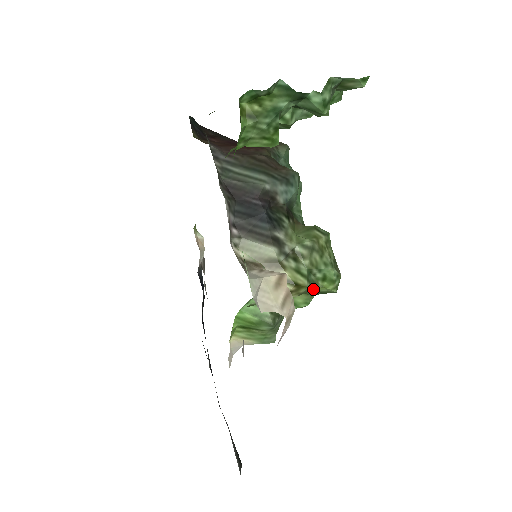
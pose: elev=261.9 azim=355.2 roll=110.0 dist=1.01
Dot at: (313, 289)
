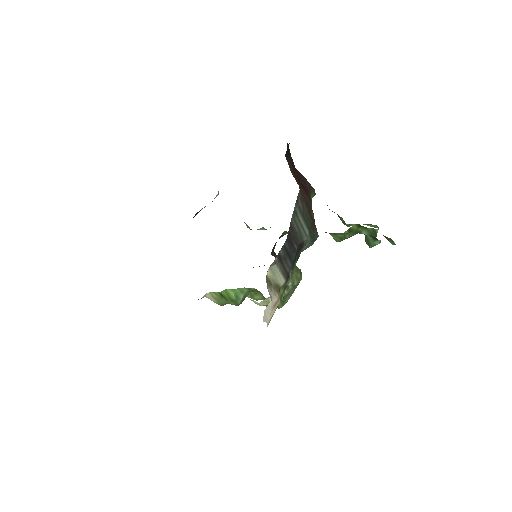
Dot at: occluded
